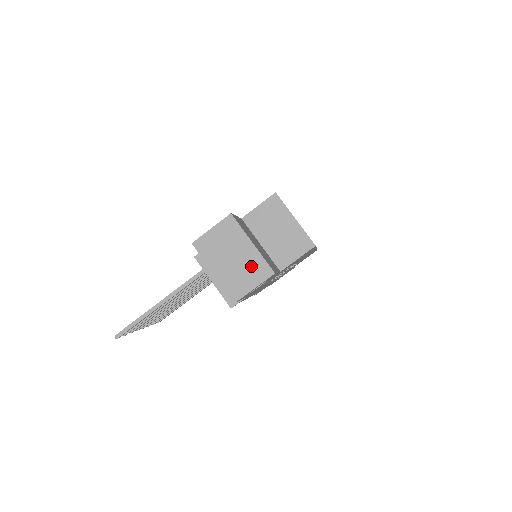
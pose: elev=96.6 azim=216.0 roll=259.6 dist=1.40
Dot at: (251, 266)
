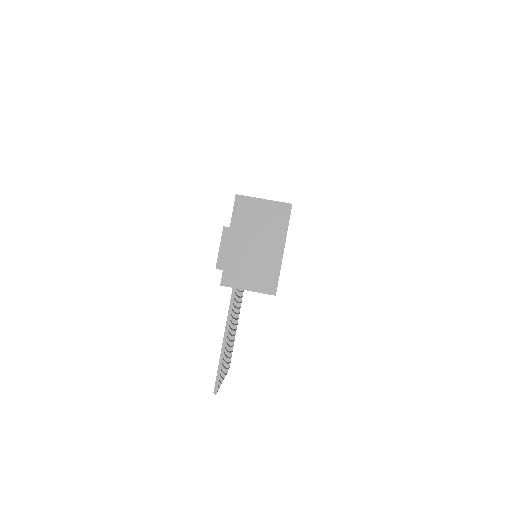
Dot at: (267, 247)
